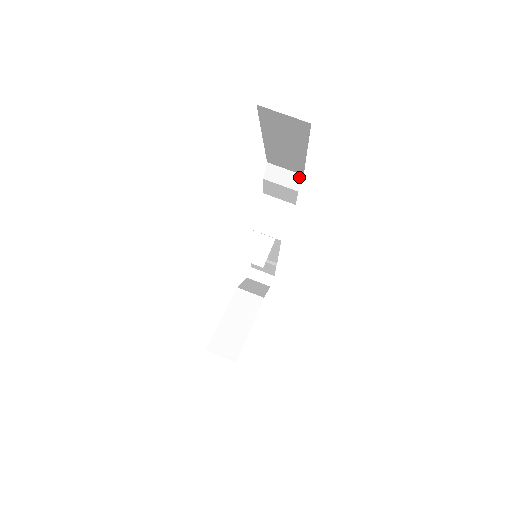
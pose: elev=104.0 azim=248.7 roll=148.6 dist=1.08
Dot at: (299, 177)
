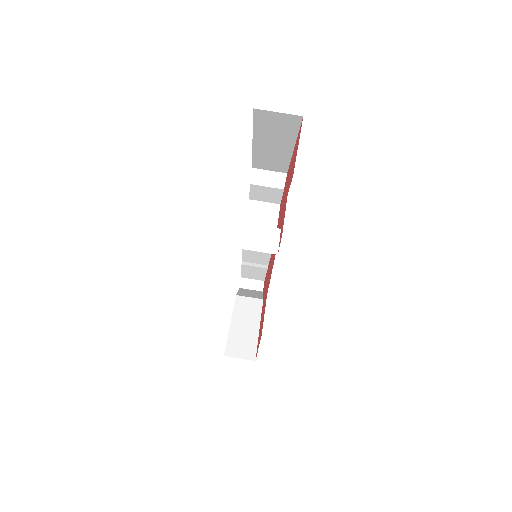
Dot at: (283, 176)
